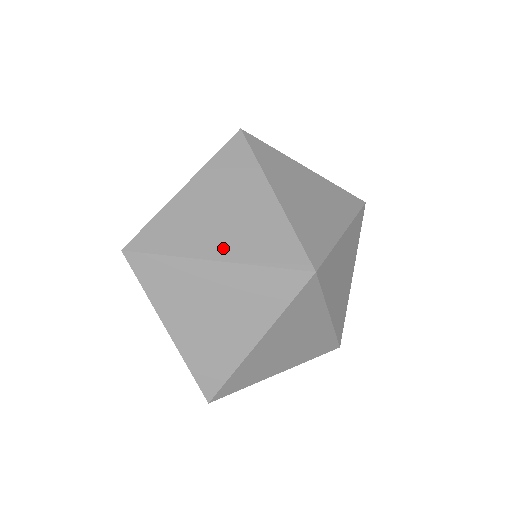
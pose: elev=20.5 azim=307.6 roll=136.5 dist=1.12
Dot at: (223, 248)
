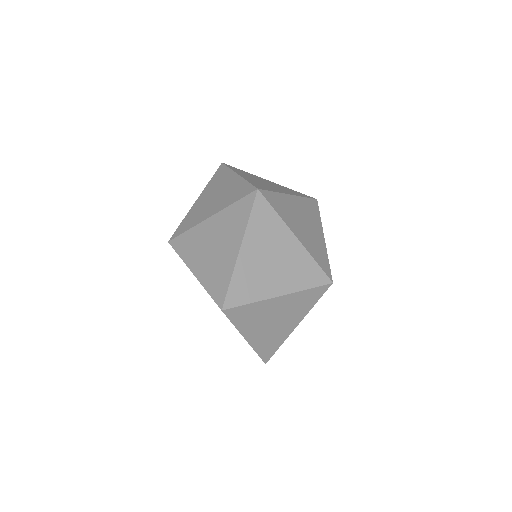
Dot at: (280, 286)
